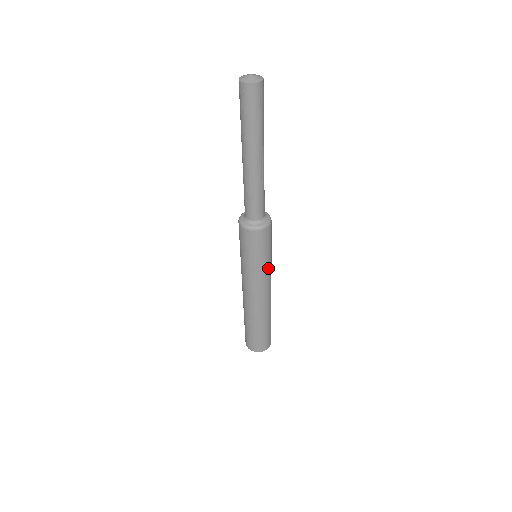
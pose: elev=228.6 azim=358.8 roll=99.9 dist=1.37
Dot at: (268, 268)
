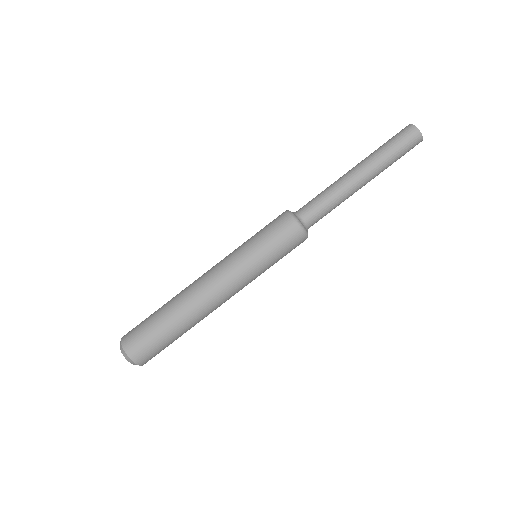
Dot at: (259, 275)
